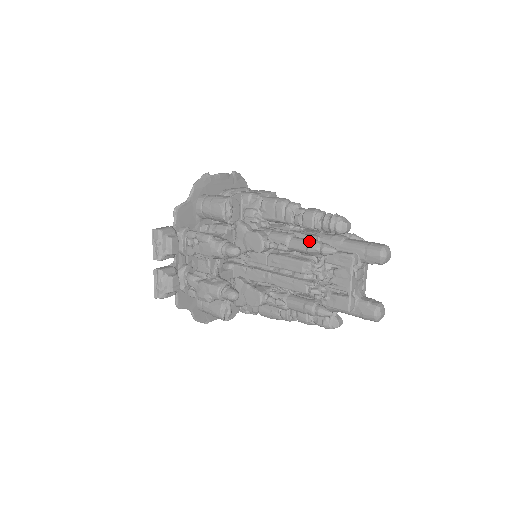
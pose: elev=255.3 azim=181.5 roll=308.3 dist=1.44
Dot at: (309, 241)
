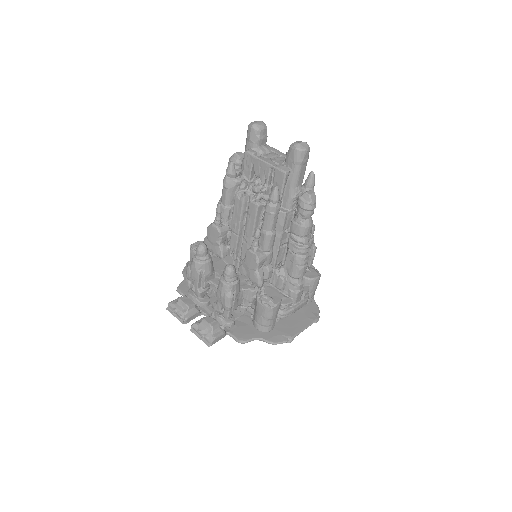
Dot at: (223, 184)
